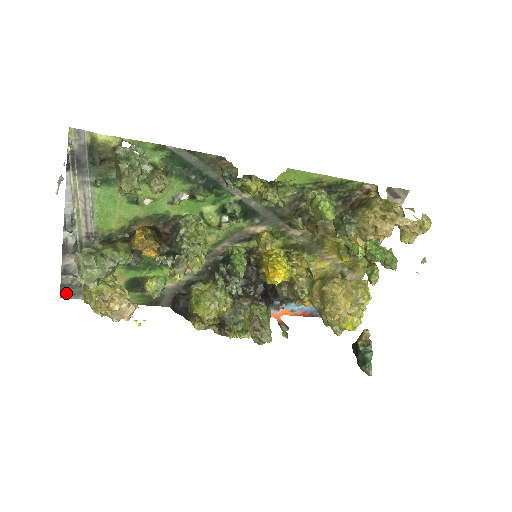
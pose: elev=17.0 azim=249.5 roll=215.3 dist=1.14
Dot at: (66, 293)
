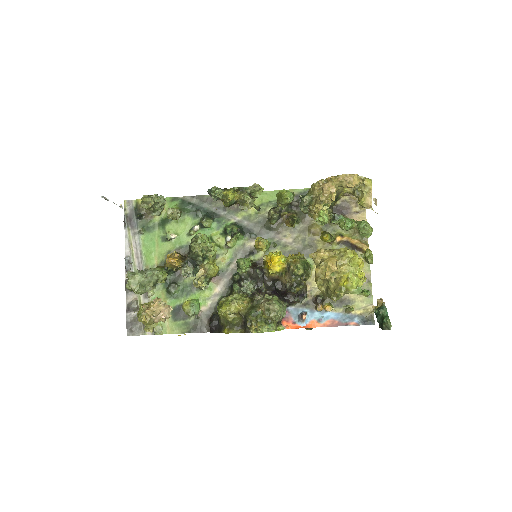
Dot at: (131, 330)
